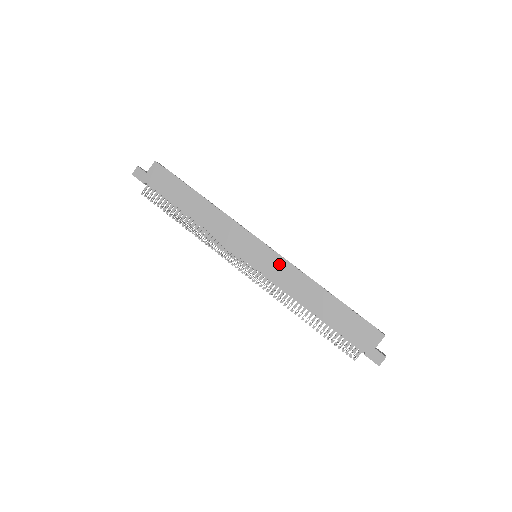
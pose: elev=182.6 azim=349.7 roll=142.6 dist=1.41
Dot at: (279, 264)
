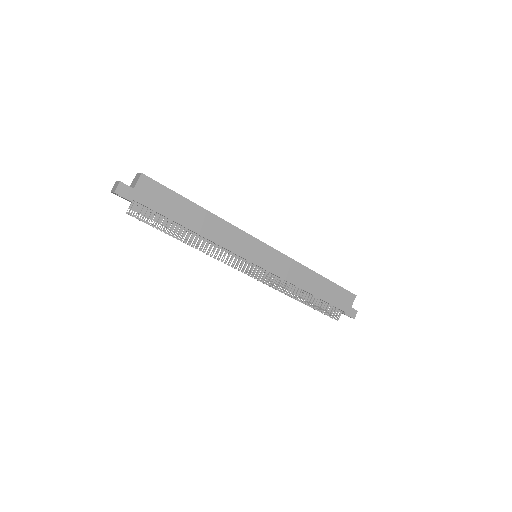
Dot at: (281, 260)
